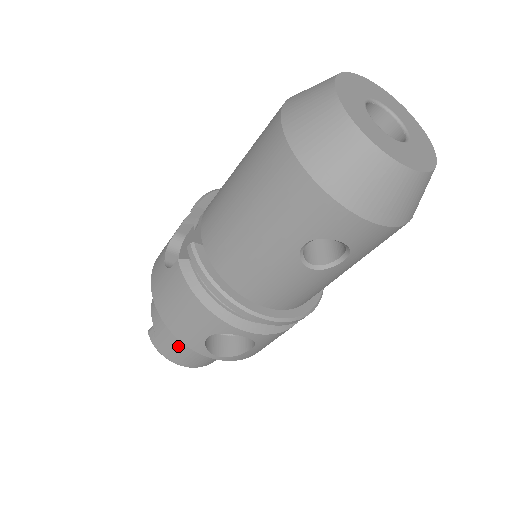
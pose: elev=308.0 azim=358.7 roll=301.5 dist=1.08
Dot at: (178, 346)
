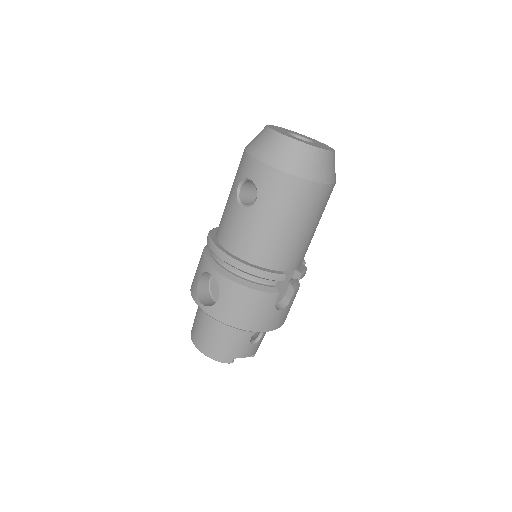
Dot at: (197, 319)
